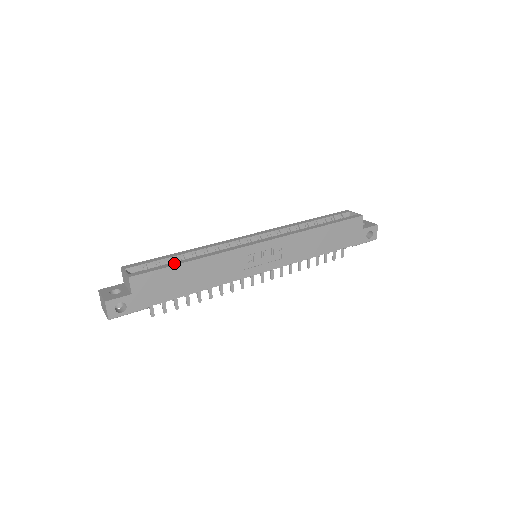
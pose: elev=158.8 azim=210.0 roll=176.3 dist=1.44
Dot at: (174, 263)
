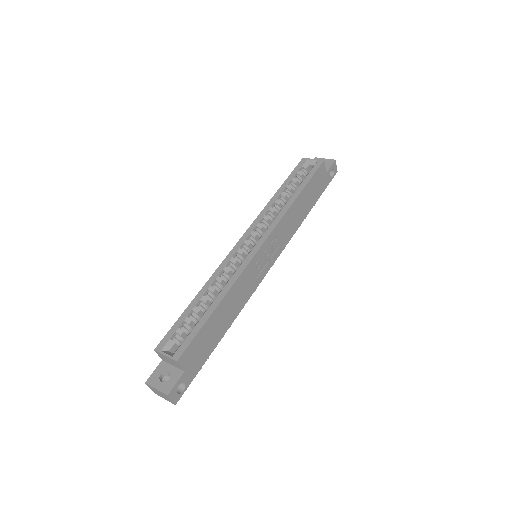
Dot at: (204, 318)
